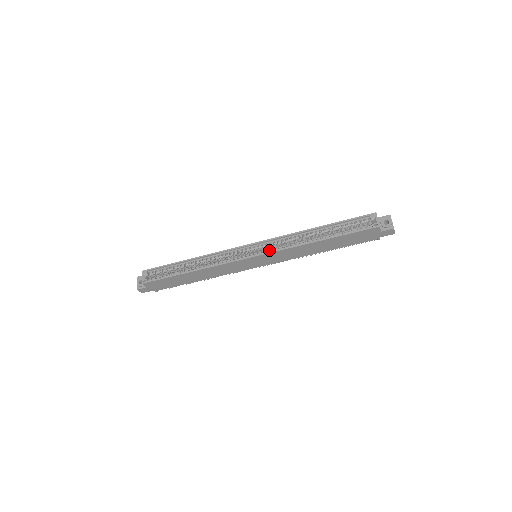
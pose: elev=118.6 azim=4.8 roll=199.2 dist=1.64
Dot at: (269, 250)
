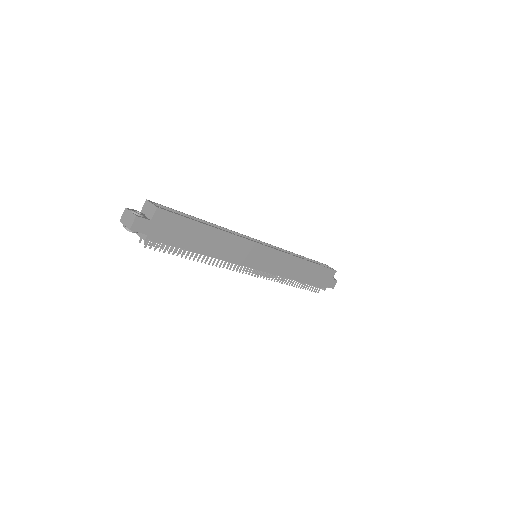
Dot at: occluded
